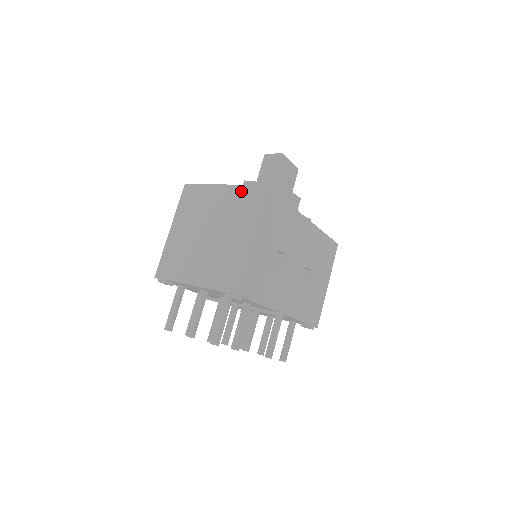
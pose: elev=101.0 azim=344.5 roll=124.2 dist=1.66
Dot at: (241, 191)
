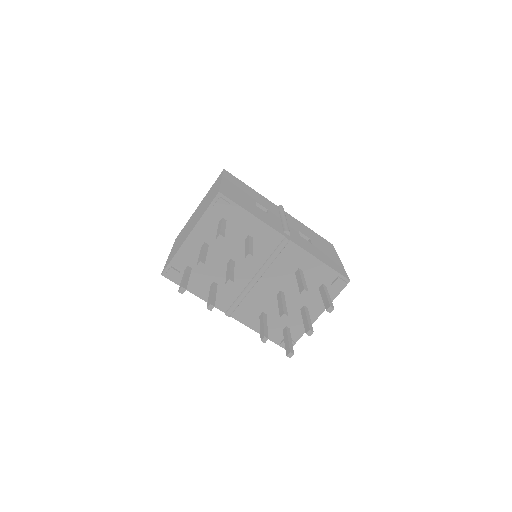
Dot at: (210, 189)
